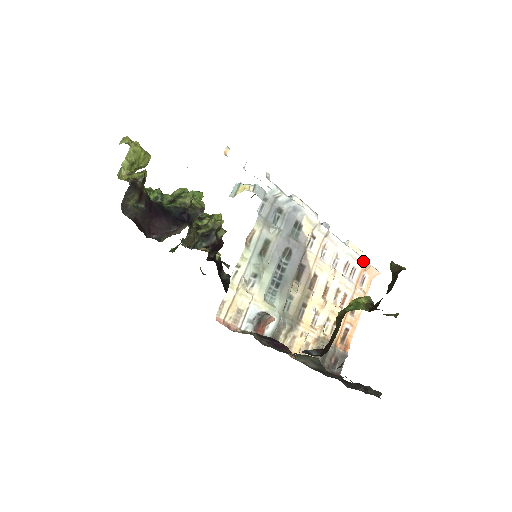
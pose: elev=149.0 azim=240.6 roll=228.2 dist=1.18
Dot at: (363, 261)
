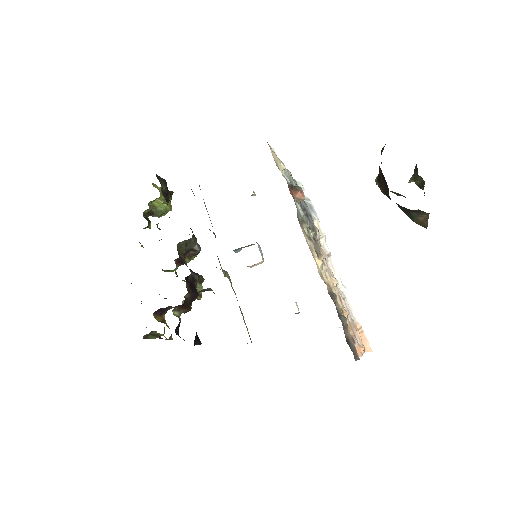
Dot at: (356, 317)
